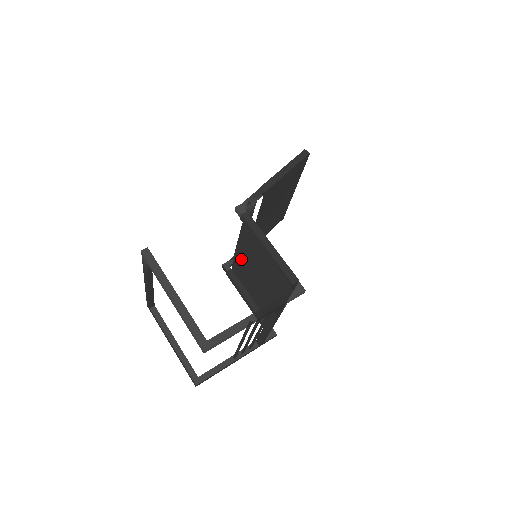
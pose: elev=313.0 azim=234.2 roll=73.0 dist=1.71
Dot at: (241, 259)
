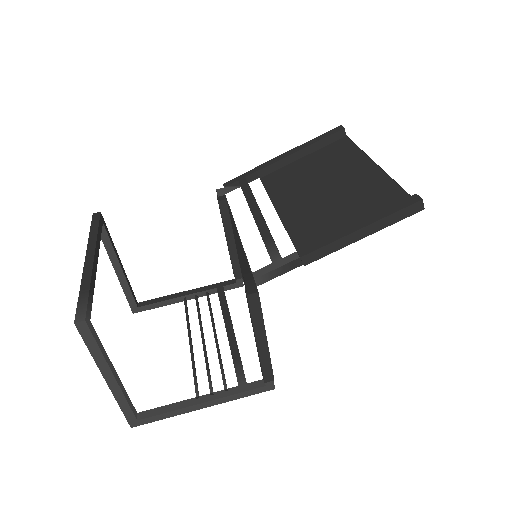
Dot at: (237, 235)
